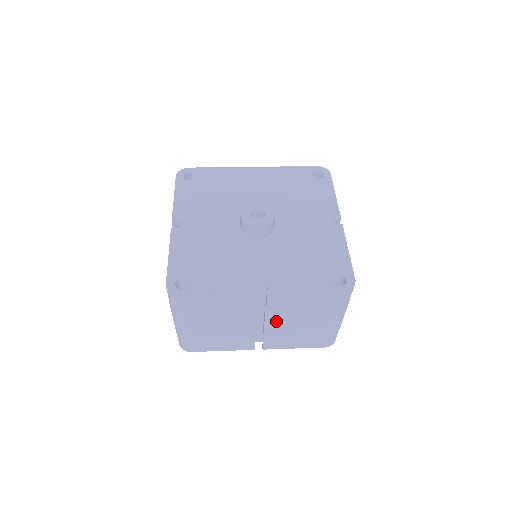
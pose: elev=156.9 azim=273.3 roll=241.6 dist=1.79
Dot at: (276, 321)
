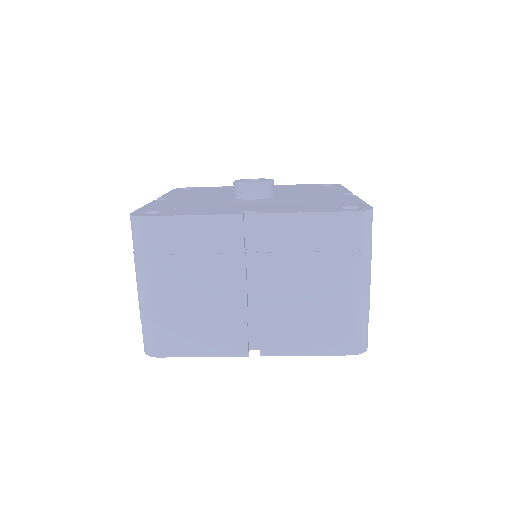
Dot at: (273, 280)
